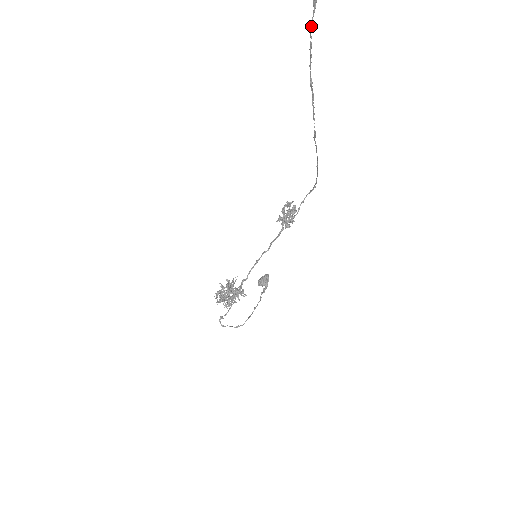
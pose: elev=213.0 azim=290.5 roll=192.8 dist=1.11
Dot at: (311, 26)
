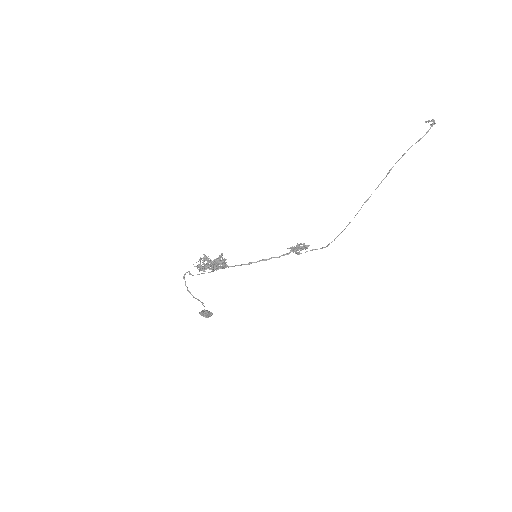
Dot at: (411, 146)
